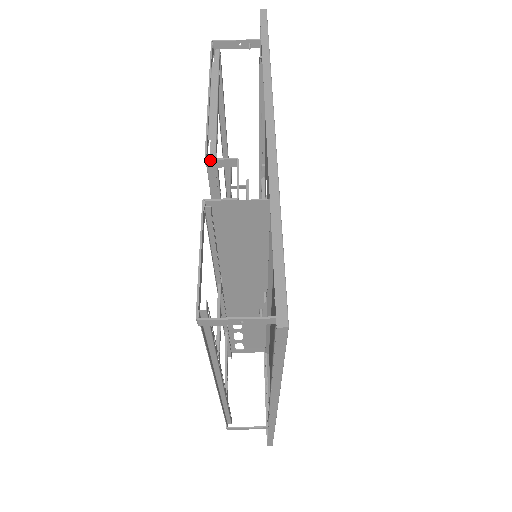
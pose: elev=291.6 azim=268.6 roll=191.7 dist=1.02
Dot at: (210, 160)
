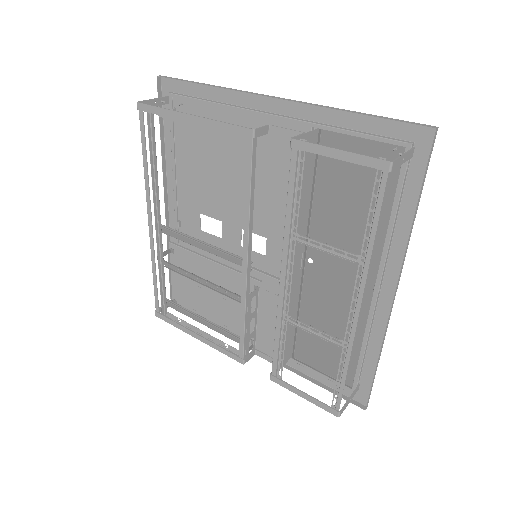
Dot at: (257, 129)
